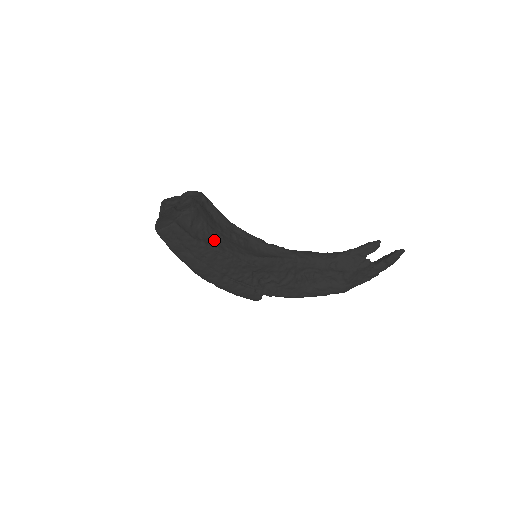
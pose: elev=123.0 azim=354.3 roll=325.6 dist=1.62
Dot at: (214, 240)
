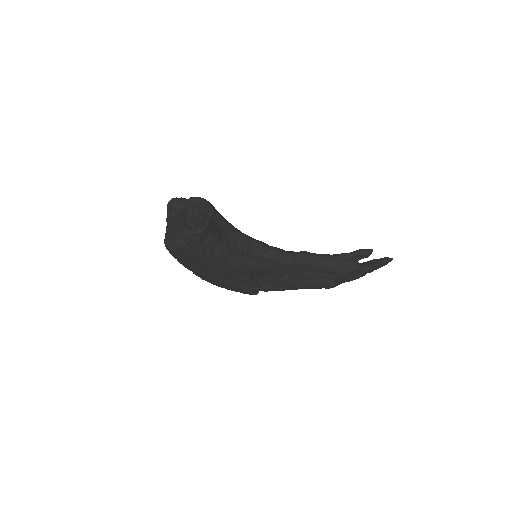
Dot at: (220, 253)
